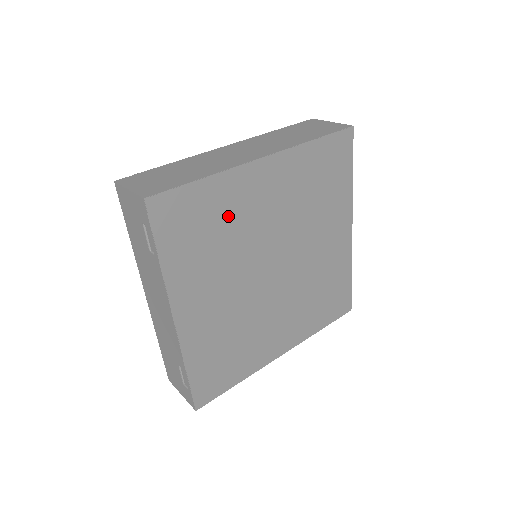
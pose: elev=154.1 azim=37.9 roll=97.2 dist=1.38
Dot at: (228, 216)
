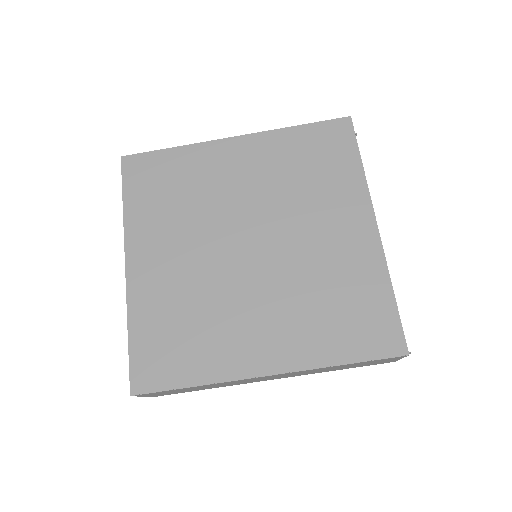
Dot at: (193, 180)
